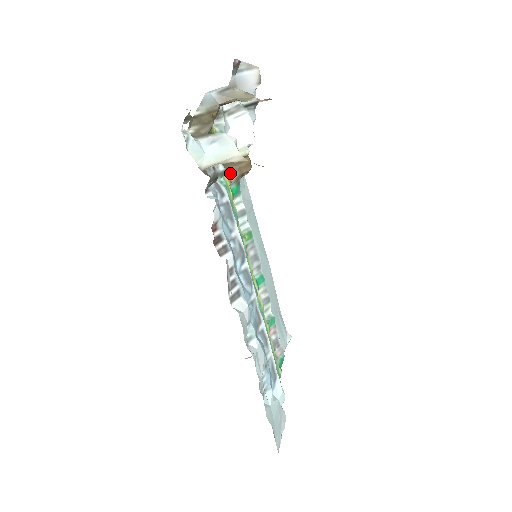
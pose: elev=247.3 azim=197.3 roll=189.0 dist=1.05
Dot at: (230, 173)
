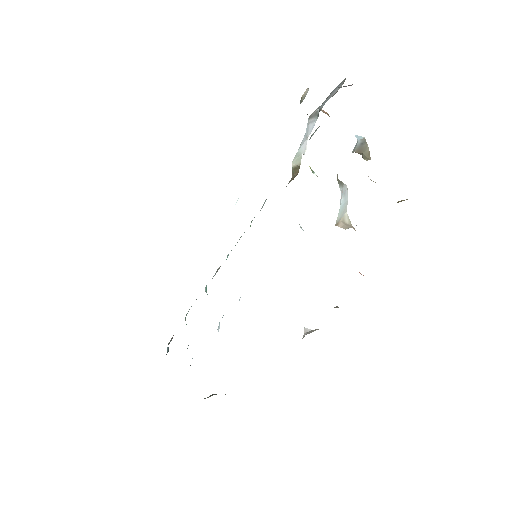
Dot at: (289, 182)
